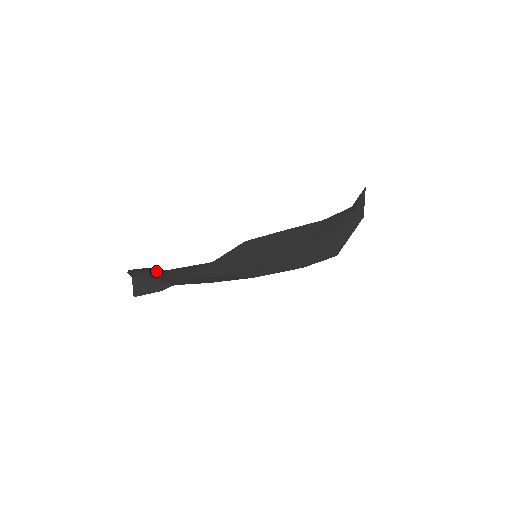
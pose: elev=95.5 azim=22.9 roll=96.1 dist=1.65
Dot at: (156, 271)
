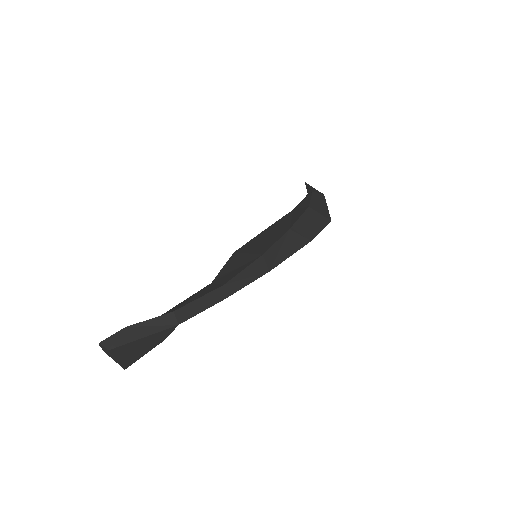
Dot at: (143, 321)
